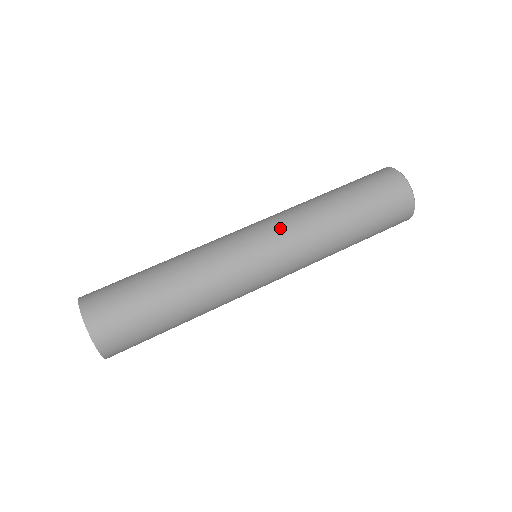
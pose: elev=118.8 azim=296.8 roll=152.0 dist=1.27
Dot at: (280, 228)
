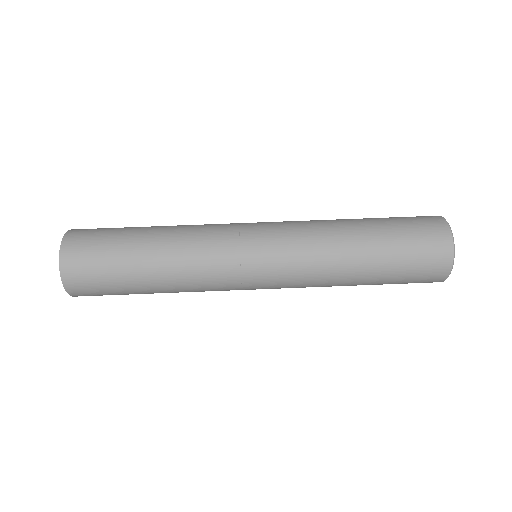
Dot at: (285, 223)
